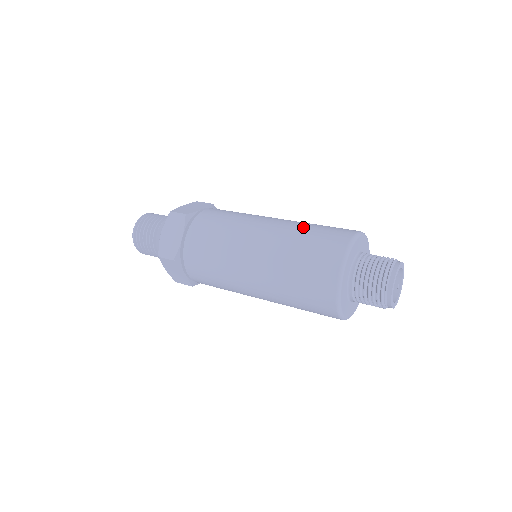
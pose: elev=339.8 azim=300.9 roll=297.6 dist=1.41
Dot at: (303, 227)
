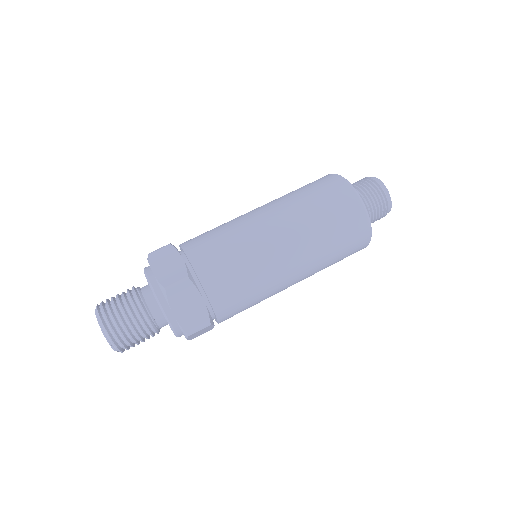
Dot at: (325, 245)
